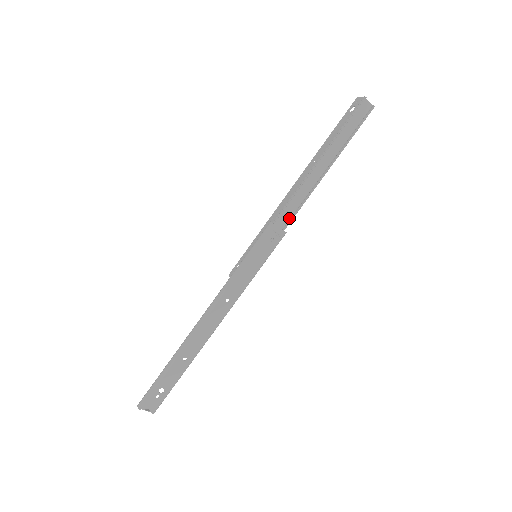
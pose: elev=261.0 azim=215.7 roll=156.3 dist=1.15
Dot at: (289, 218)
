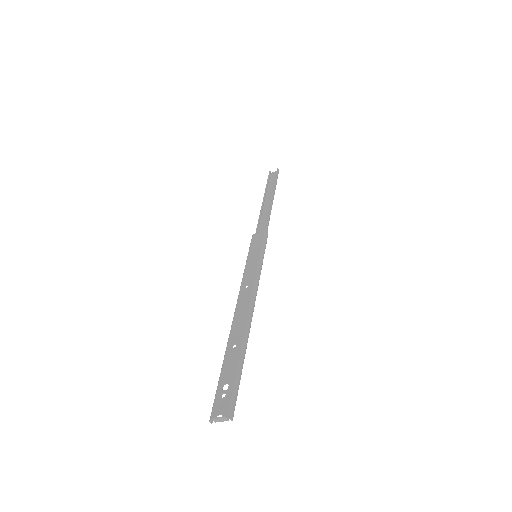
Dot at: (267, 228)
